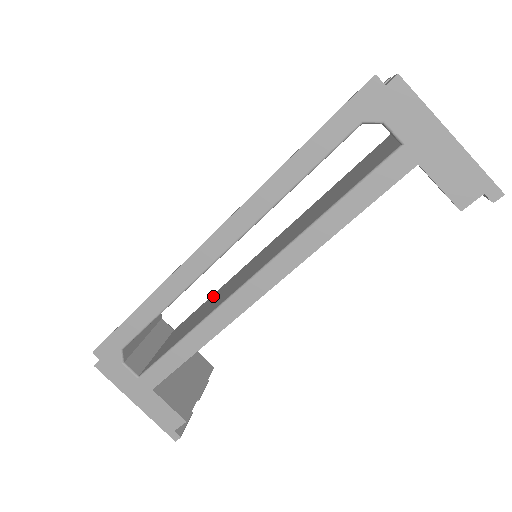
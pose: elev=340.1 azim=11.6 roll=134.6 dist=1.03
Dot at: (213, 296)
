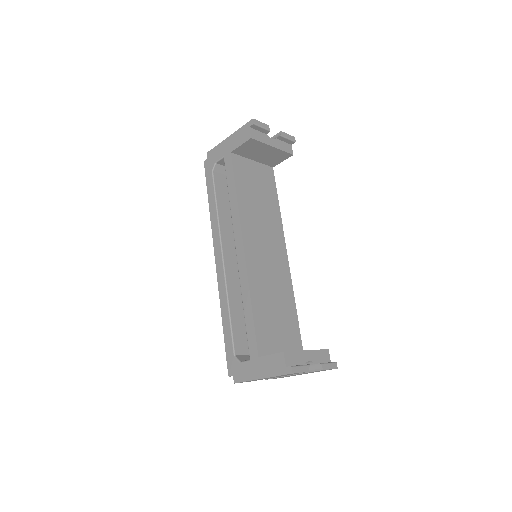
Dot at: occluded
